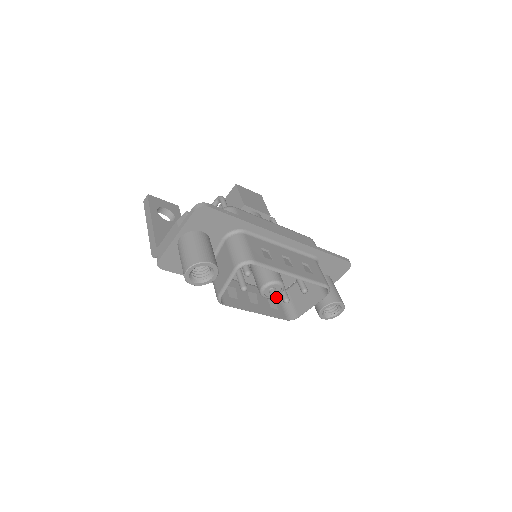
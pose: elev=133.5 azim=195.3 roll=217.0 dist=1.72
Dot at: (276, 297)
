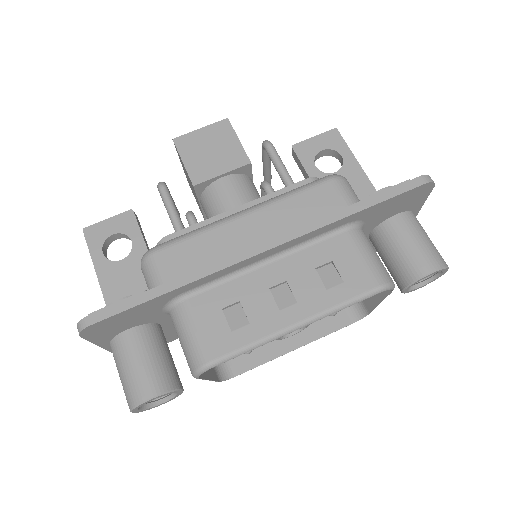
Dot at: occluded
